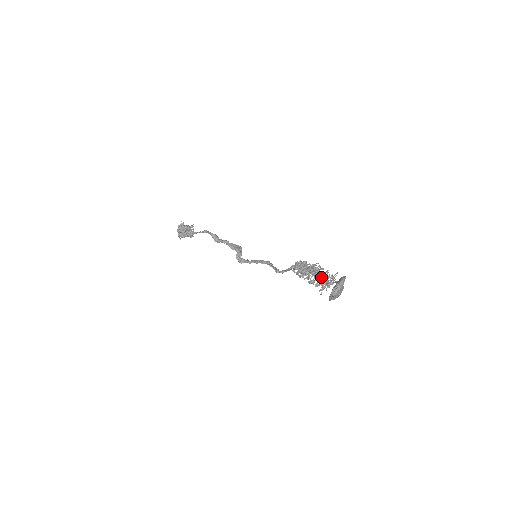
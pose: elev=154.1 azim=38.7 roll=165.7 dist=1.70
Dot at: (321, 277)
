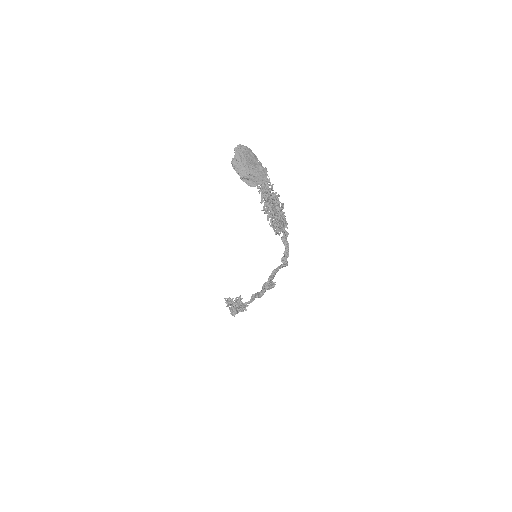
Dot at: occluded
